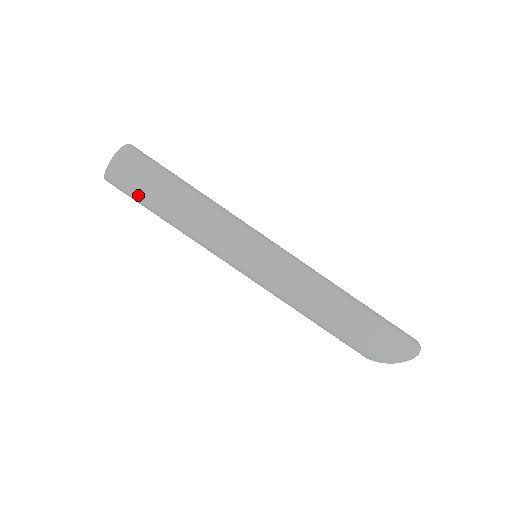
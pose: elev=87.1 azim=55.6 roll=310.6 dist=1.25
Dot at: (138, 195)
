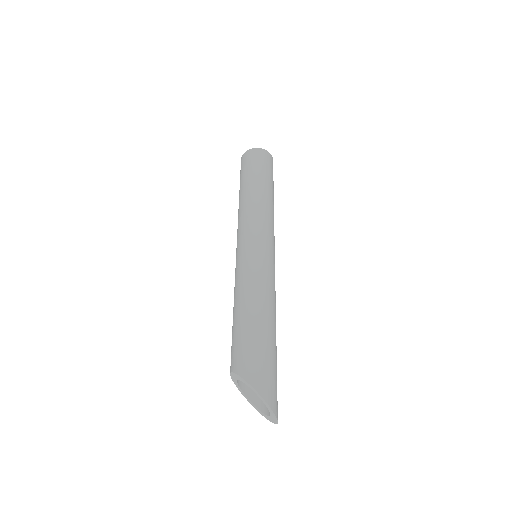
Dot at: (257, 167)
